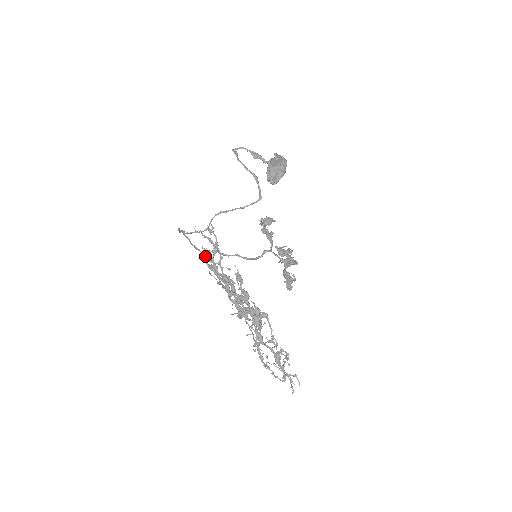
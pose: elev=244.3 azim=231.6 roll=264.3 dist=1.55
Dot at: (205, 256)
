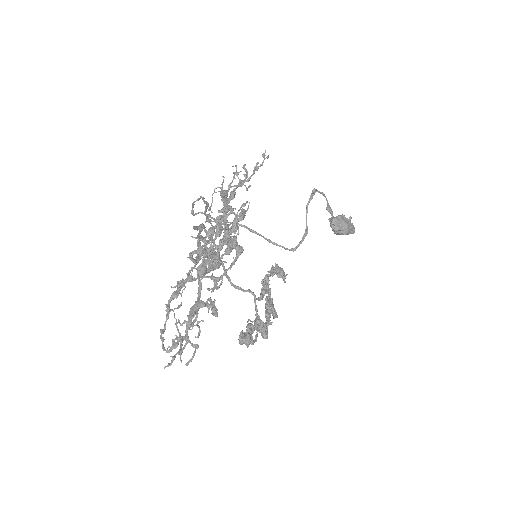
Dot at: occluded
